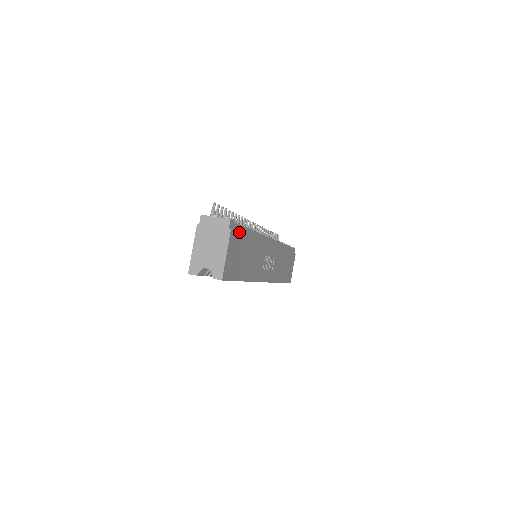
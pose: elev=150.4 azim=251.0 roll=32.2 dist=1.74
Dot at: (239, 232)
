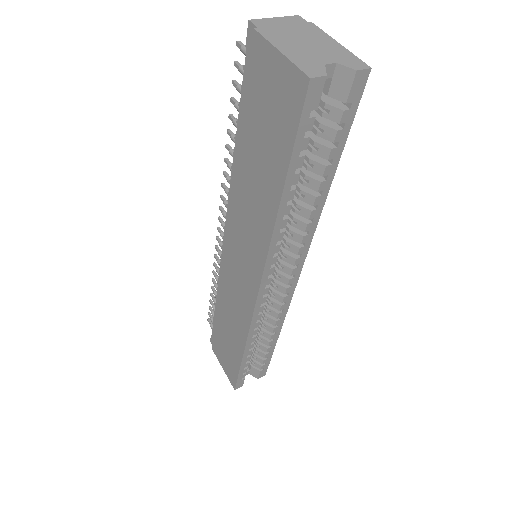
Dot at: occluded
